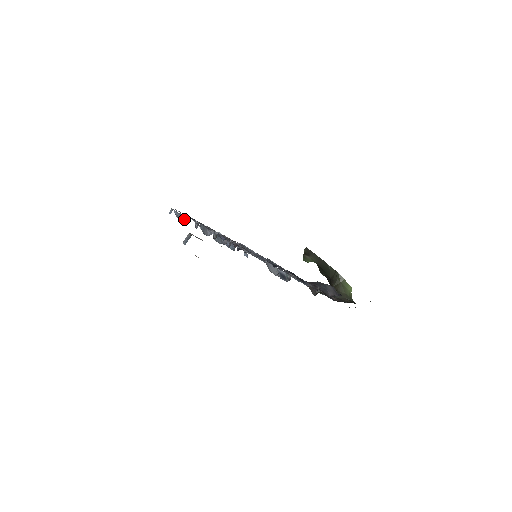
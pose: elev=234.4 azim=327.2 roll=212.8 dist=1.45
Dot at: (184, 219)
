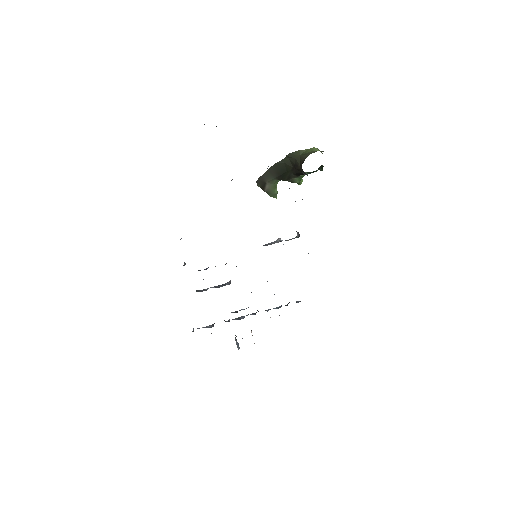
Dot at: (212, 326)
